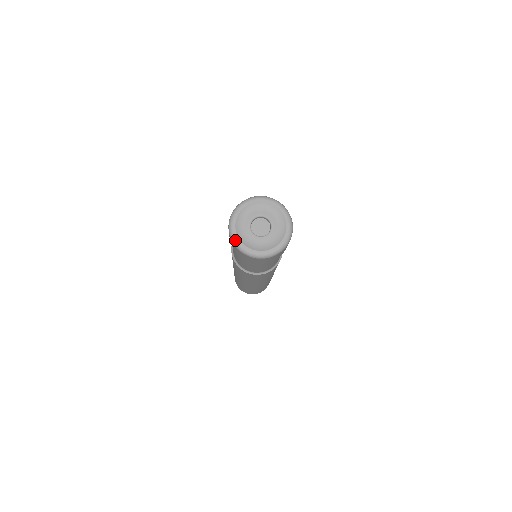
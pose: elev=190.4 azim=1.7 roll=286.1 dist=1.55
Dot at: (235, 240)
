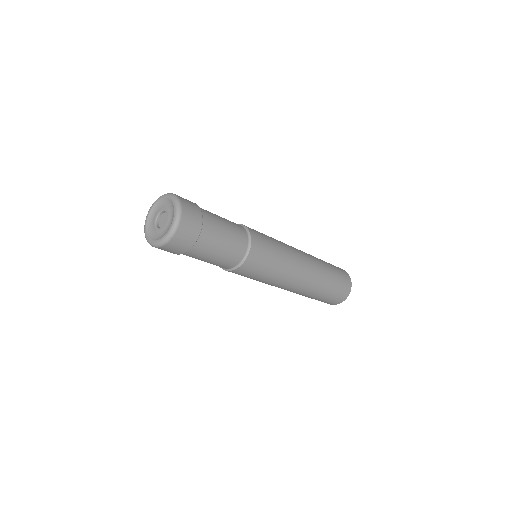
Dot at: (147, 214)
